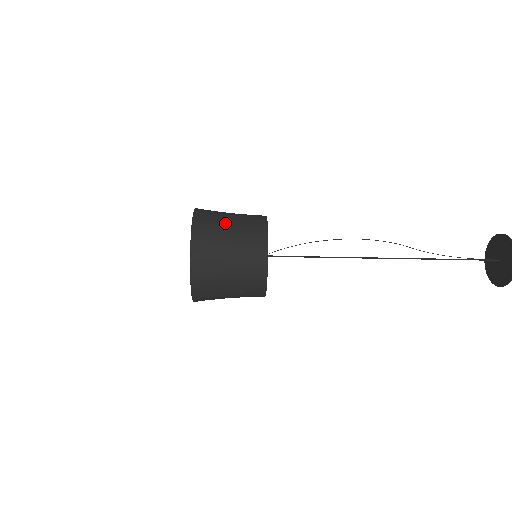
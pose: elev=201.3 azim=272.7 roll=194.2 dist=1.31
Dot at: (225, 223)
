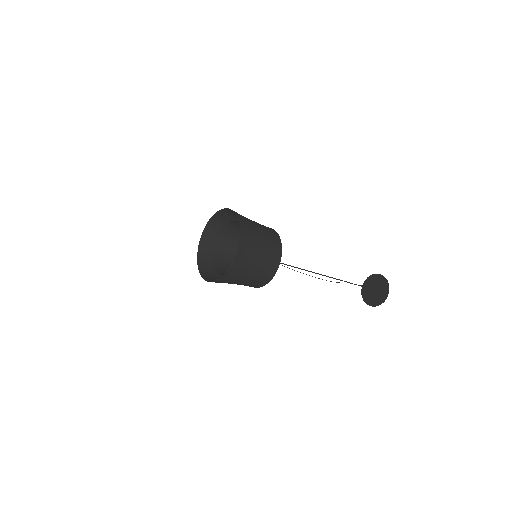
Dot at: (255, 259)
